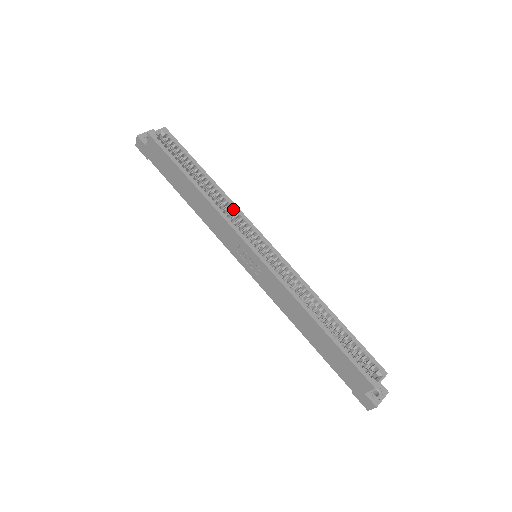
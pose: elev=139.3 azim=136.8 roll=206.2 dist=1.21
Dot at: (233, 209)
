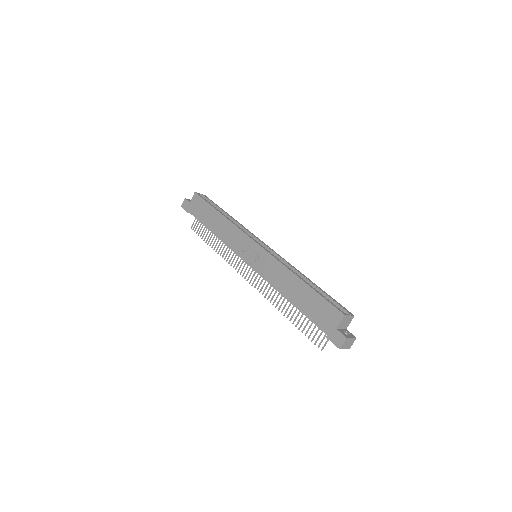
Dot at: (244, 228)
